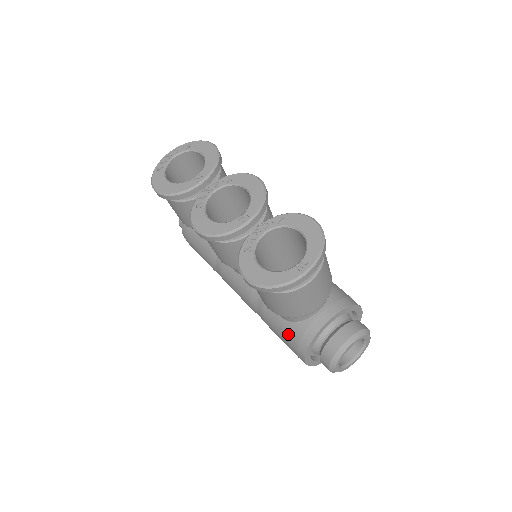
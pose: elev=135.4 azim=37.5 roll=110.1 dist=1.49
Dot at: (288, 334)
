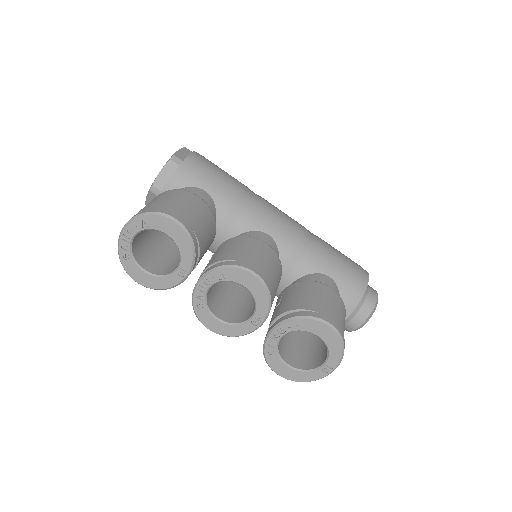
Dot at: occluded
